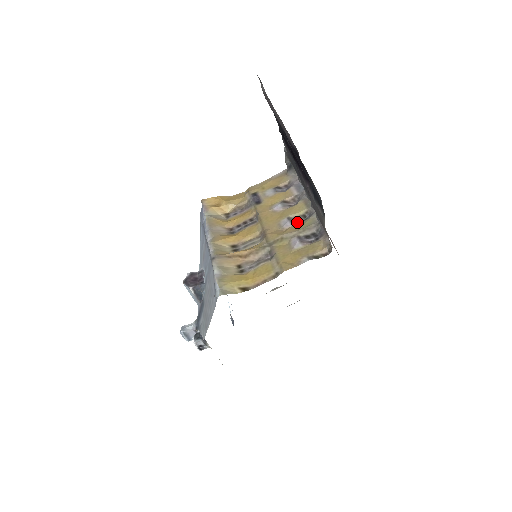
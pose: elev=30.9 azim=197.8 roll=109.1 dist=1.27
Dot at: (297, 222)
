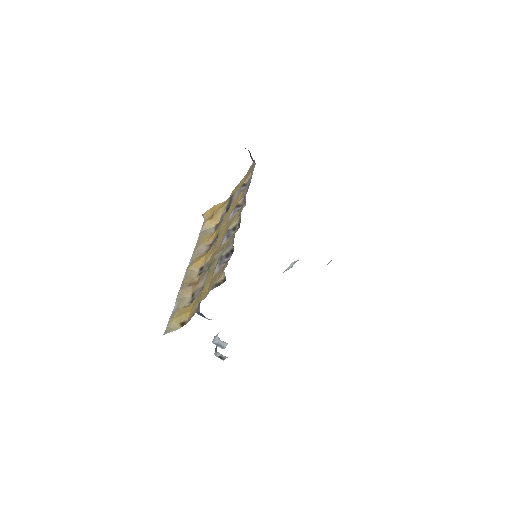
Dot at: occluded
